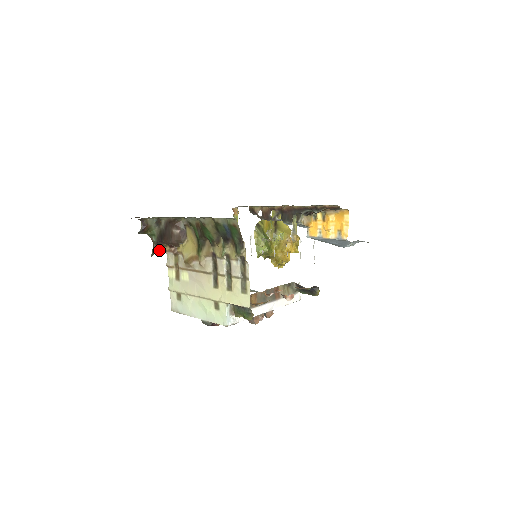
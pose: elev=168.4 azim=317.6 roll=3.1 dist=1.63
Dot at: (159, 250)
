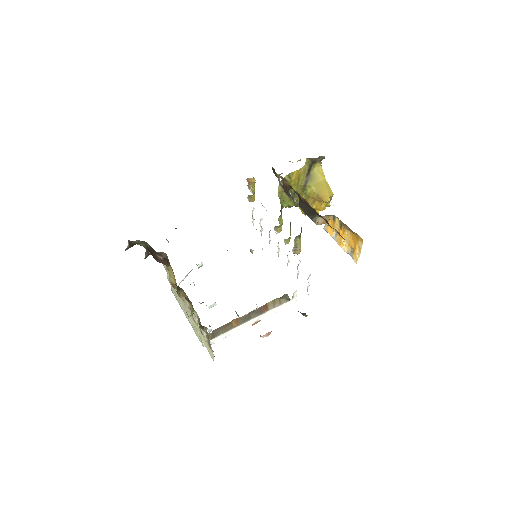
Dot at: occluded
